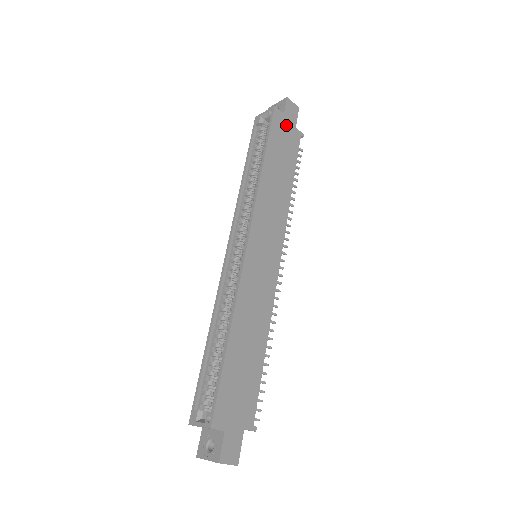
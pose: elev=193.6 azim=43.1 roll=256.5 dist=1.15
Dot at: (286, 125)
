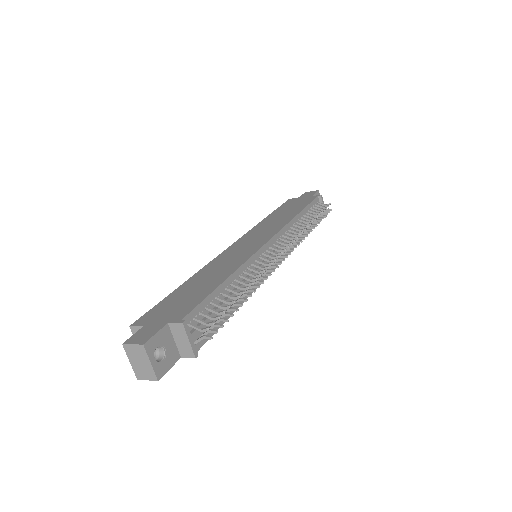
Dot at: (300, 199)
